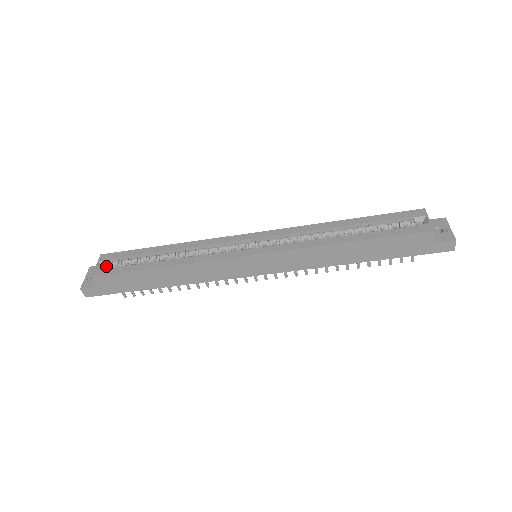
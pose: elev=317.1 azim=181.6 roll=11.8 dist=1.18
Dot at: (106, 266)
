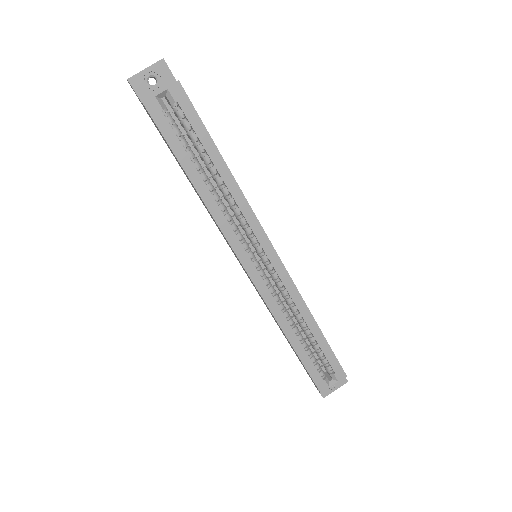
Dot at: (169, 100)
